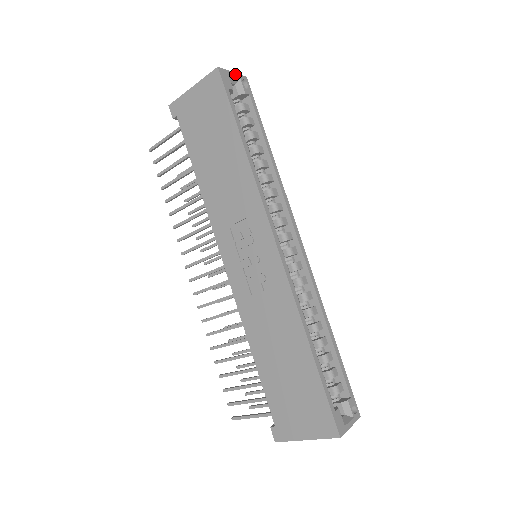
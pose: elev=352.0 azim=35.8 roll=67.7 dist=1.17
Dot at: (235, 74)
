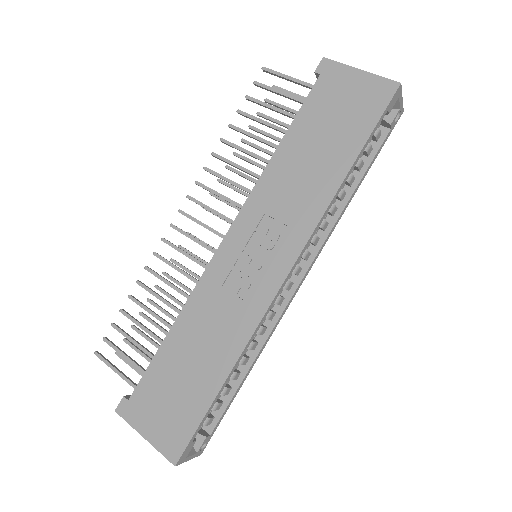
Dot at: (402, 101)
